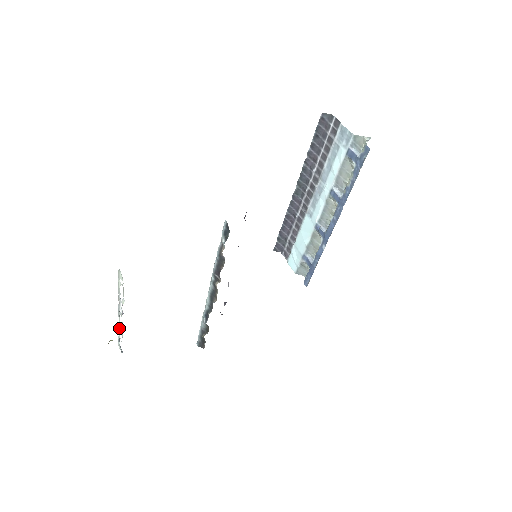
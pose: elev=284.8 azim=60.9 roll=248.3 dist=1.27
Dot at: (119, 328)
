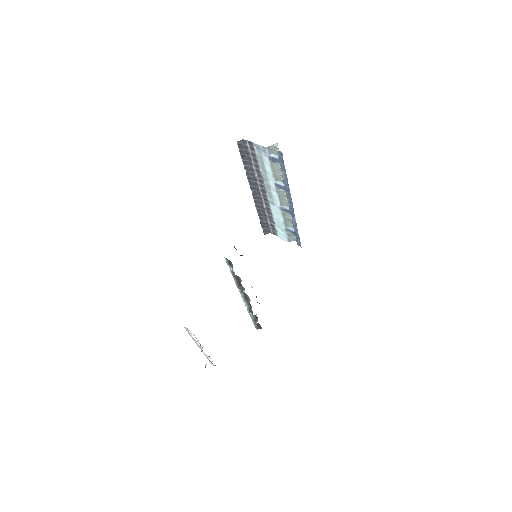
Dot at: (205, 355)
